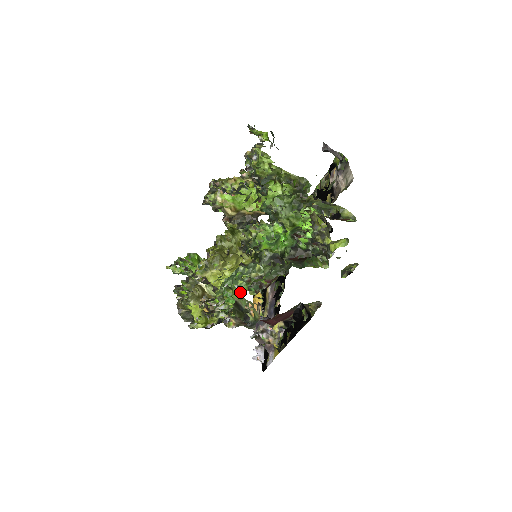
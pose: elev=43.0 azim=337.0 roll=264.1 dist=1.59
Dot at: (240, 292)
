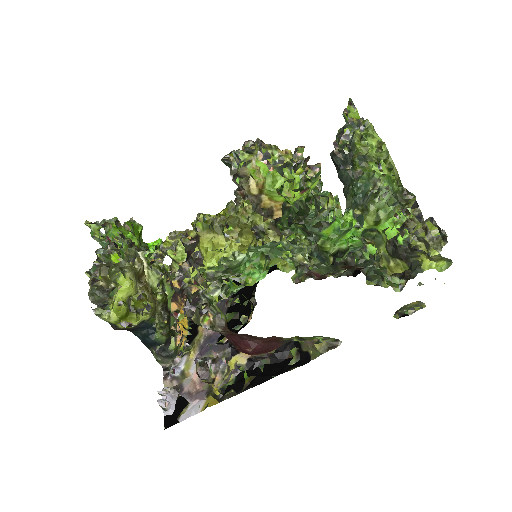
Dot at: (283, 267)
